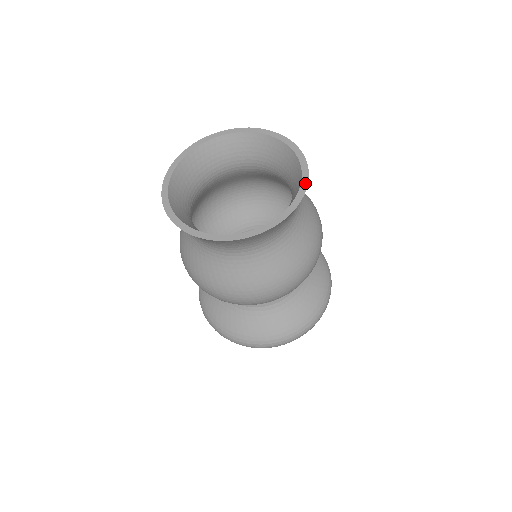
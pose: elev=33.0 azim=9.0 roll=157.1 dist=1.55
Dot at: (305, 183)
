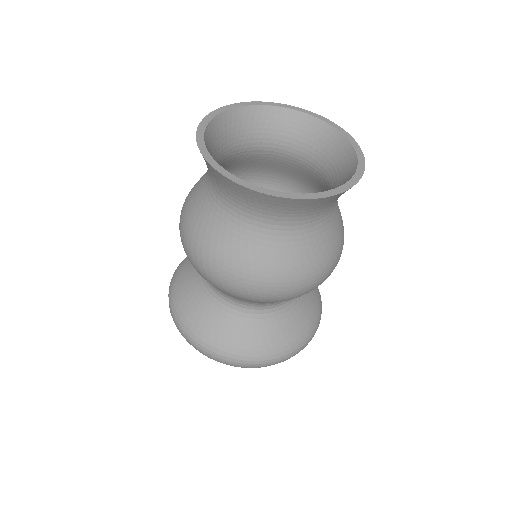
Dot at: (361, 170)
